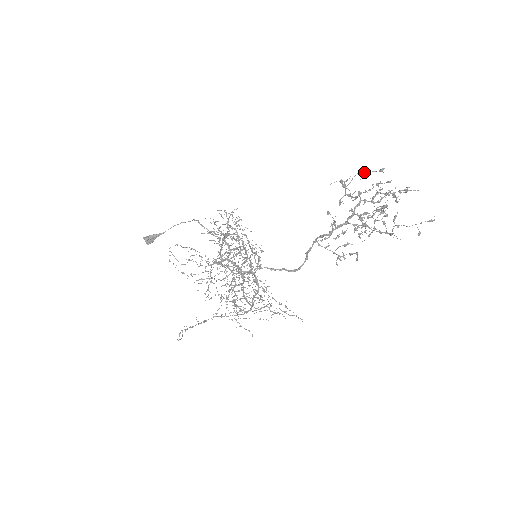
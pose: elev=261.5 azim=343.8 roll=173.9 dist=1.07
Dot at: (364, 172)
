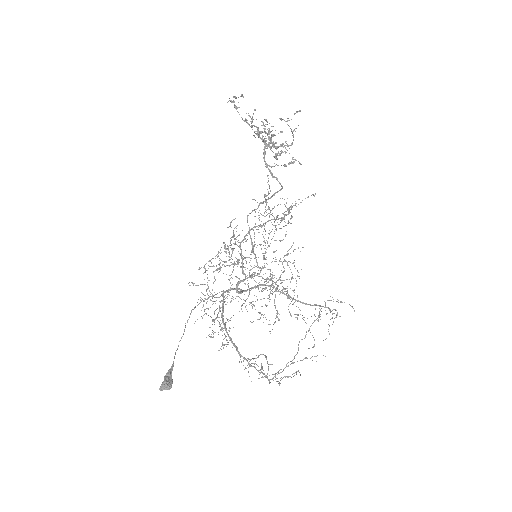
Dot at: (236, 97)
